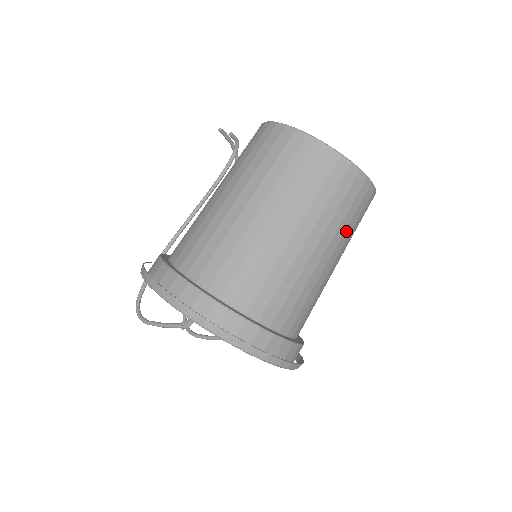
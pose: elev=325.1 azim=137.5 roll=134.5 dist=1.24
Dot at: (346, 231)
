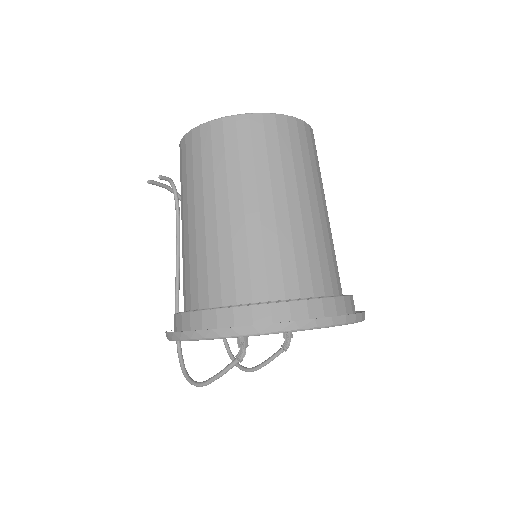
Dot at: (313, 174)
